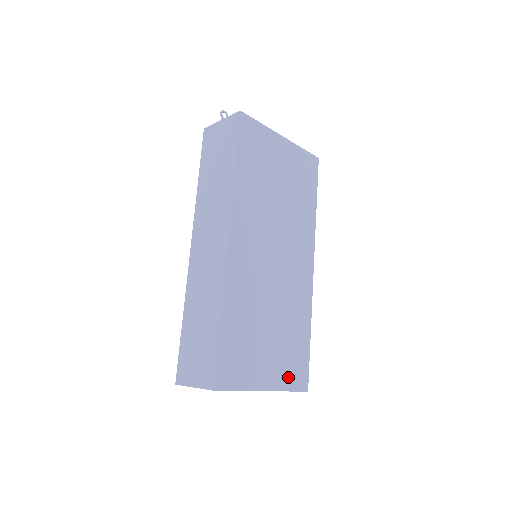
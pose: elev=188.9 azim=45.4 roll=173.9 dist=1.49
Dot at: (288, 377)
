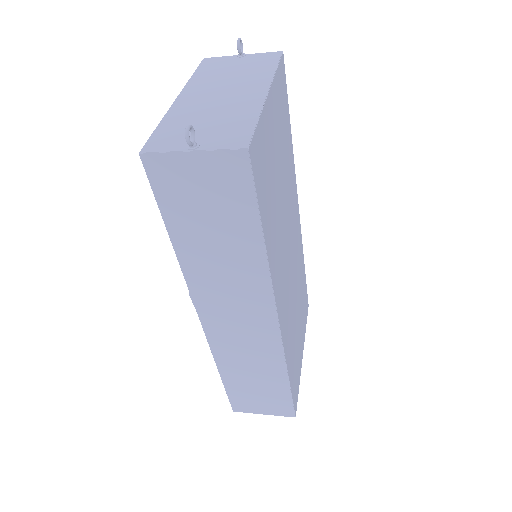
Dot at: (305, 322)
